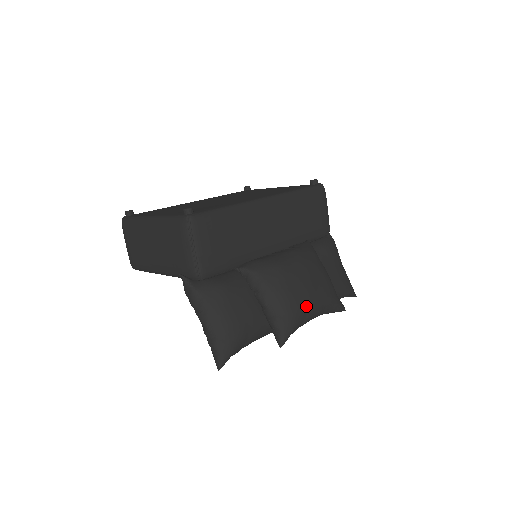
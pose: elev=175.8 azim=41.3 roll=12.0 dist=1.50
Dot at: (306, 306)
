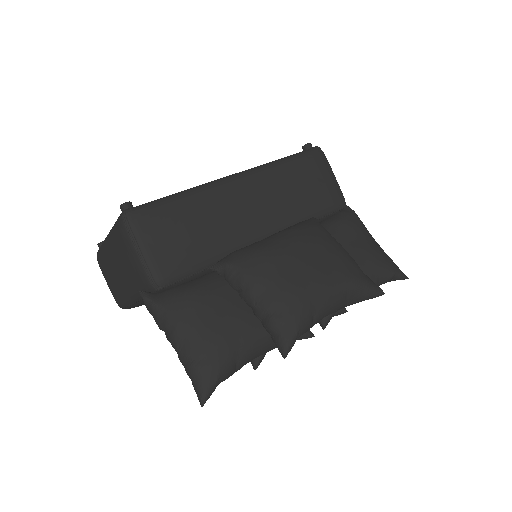
Dot at: (312, 294)
